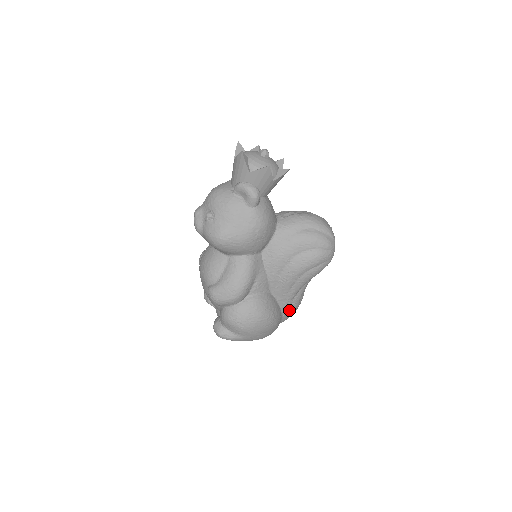
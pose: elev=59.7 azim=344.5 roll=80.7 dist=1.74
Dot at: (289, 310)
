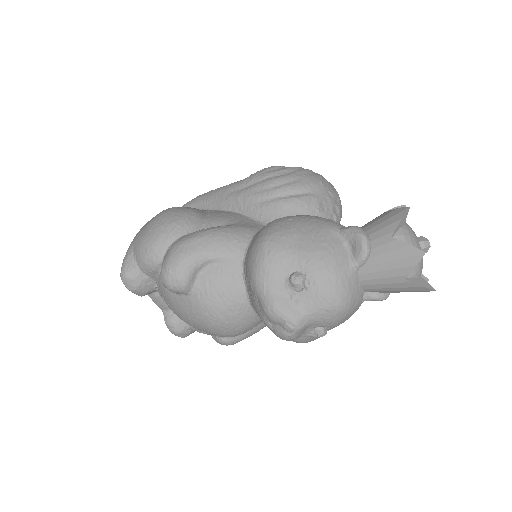
Dot at: occluded
